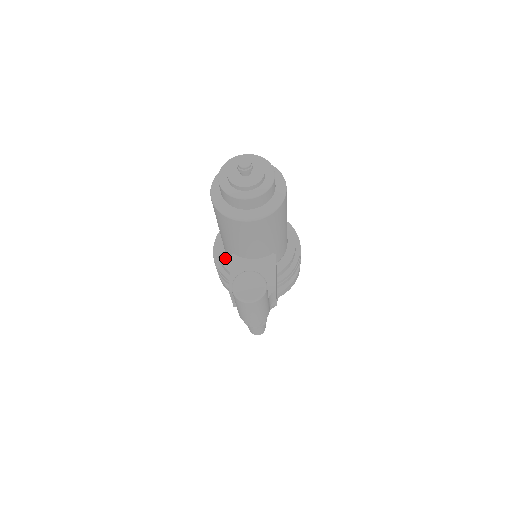
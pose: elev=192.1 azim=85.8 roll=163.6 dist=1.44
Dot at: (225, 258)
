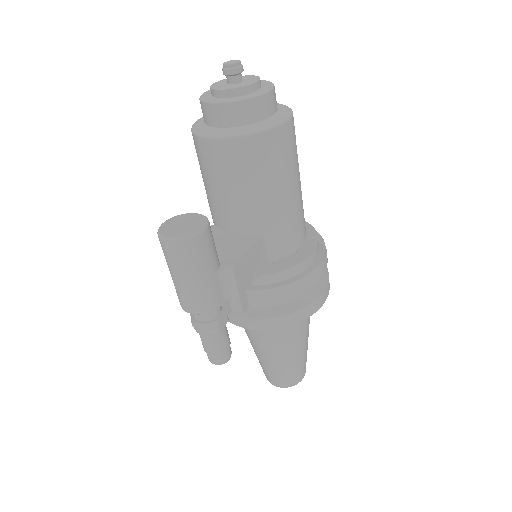
Dot at: occluded
